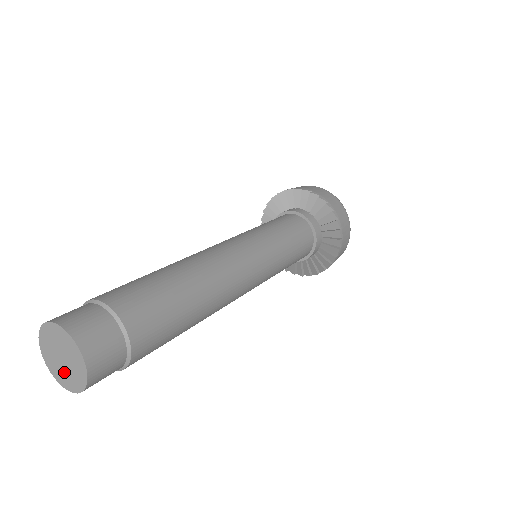
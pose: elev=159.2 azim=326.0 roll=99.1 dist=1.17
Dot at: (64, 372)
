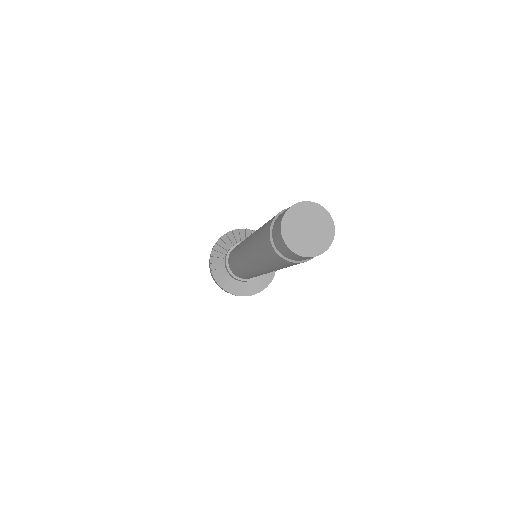
Dot at: (310, 241)
